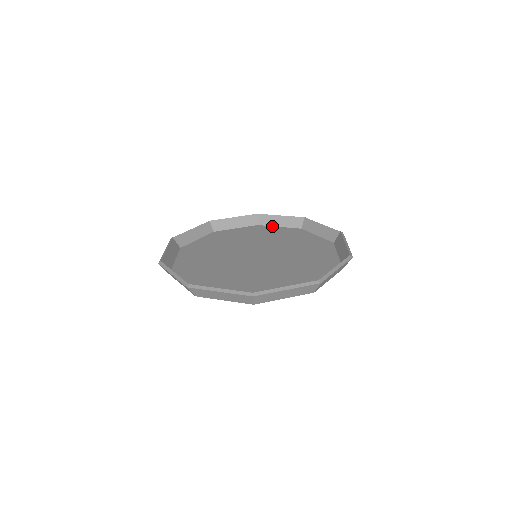
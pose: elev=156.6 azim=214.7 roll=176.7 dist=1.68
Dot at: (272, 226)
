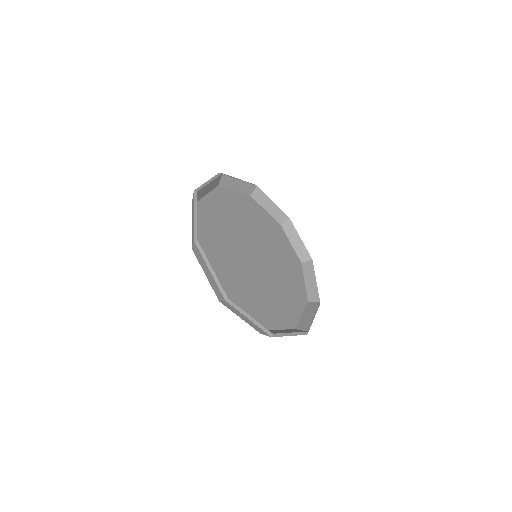
Dot at: (304, 275)
